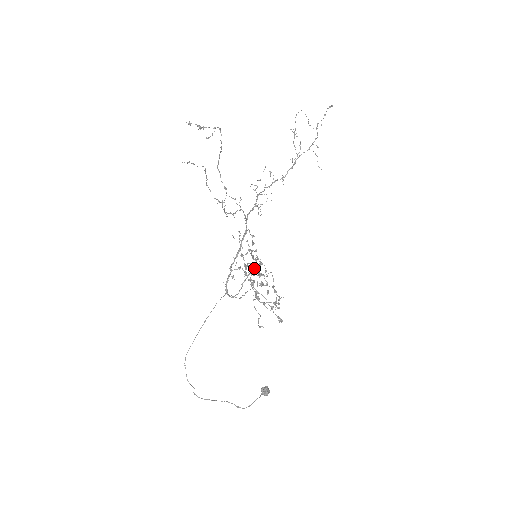
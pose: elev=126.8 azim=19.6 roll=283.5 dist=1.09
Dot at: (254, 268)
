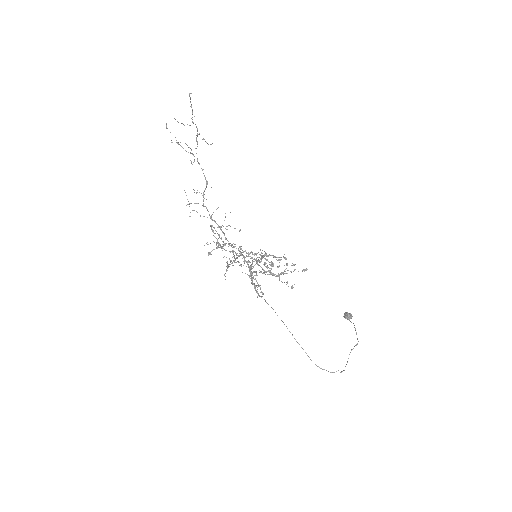
Dot at: occluded
